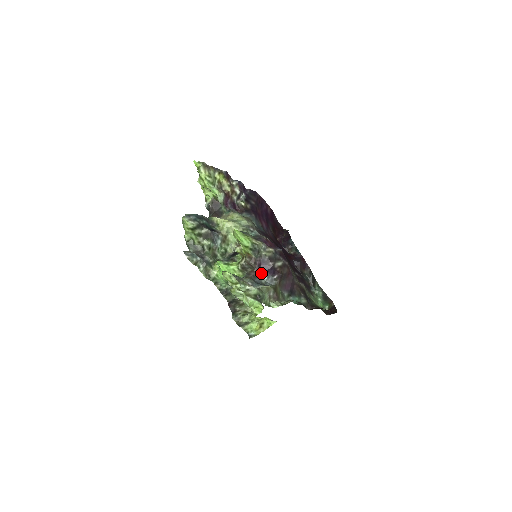
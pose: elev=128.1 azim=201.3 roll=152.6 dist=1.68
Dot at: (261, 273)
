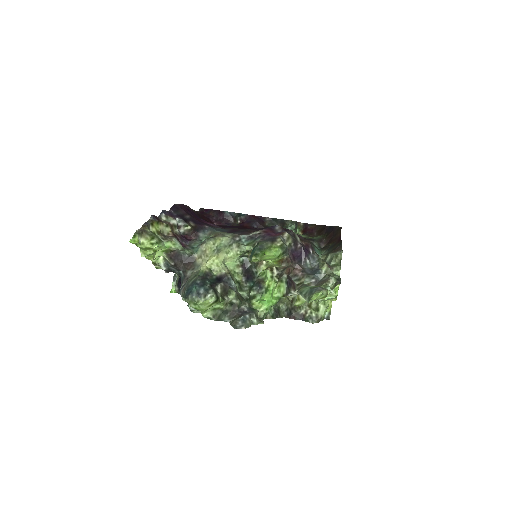
Dot at: (301, 262)
